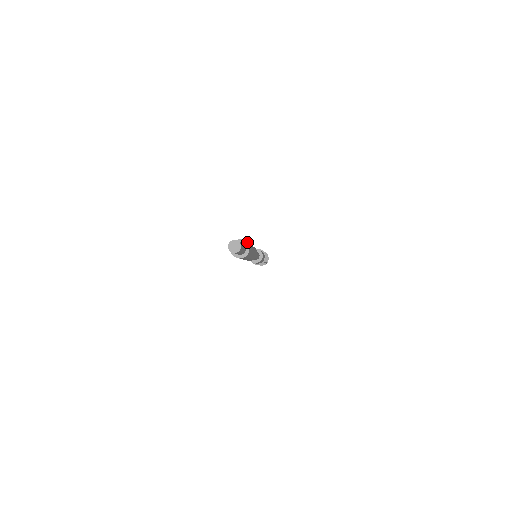
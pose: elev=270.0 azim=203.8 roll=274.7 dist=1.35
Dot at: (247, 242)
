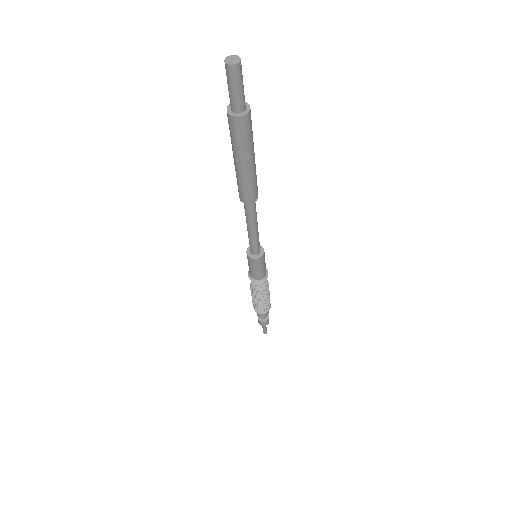
Dot at: occluded
